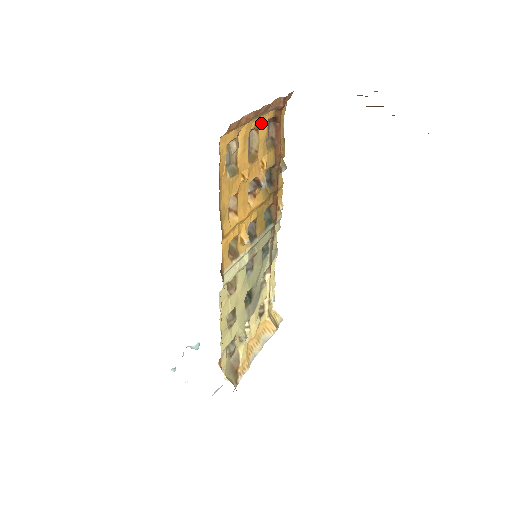
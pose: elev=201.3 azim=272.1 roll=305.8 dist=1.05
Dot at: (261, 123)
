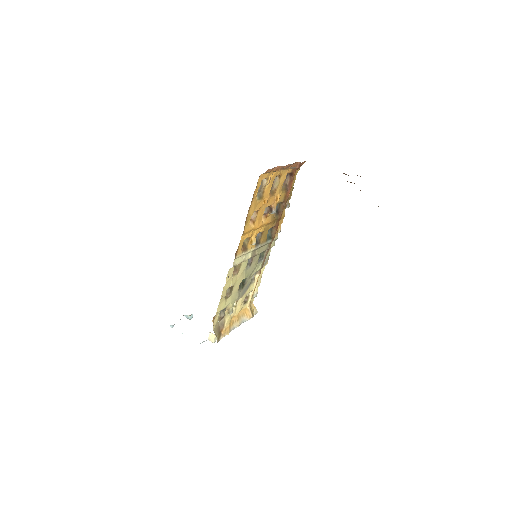
Dot at: (283, 174)
